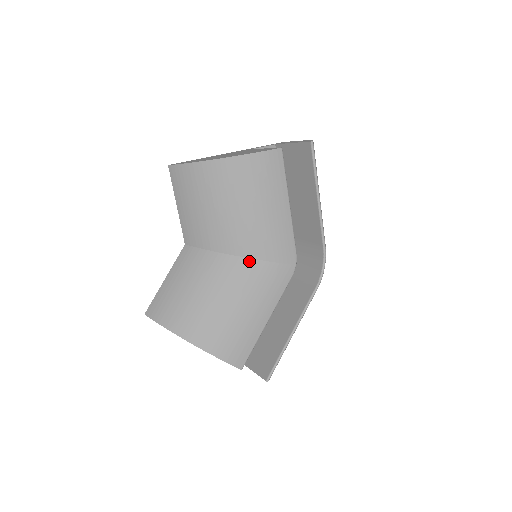
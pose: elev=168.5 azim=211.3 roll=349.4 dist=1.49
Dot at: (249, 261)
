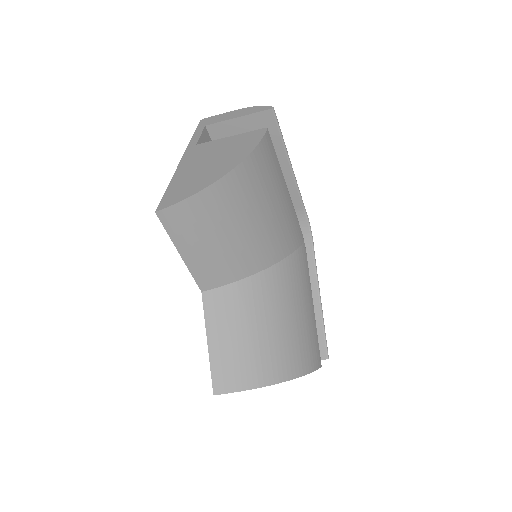
Dot at: (280, 265)
